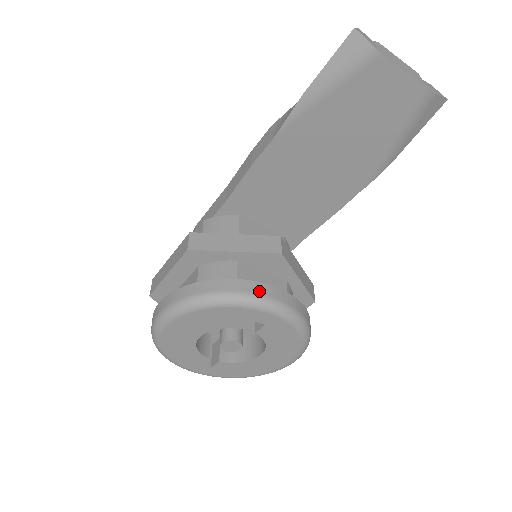
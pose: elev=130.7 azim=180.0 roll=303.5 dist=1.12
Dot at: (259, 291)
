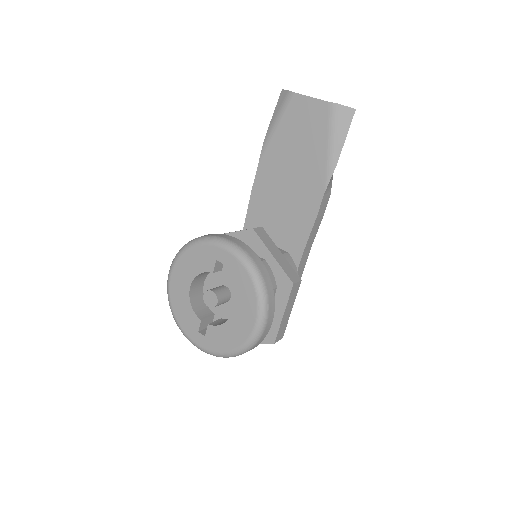
Dot at: (219, 235)
